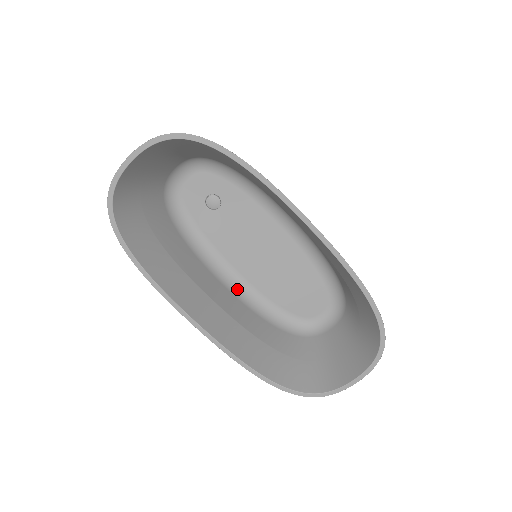
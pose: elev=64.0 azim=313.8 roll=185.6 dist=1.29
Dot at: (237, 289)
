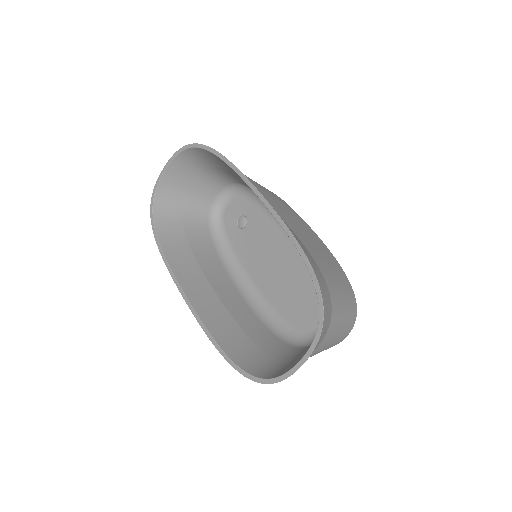
Dot at: (250, 297)
